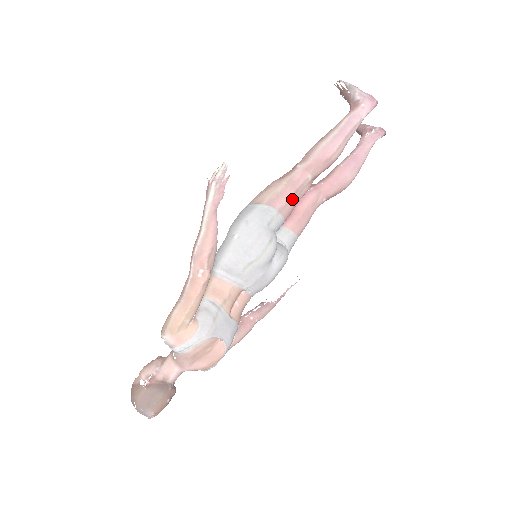
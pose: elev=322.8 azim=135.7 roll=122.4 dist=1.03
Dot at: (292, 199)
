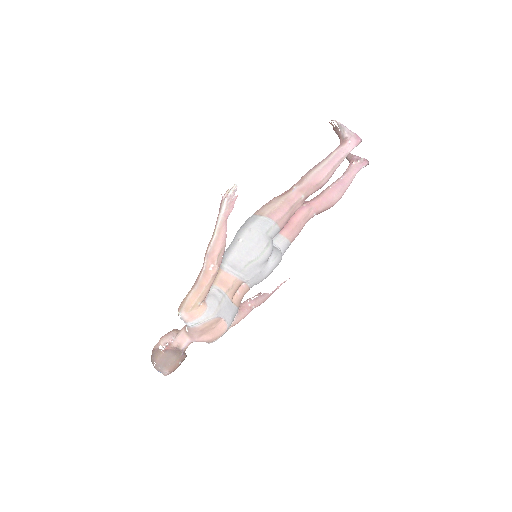
Dot at: (287, 213)
